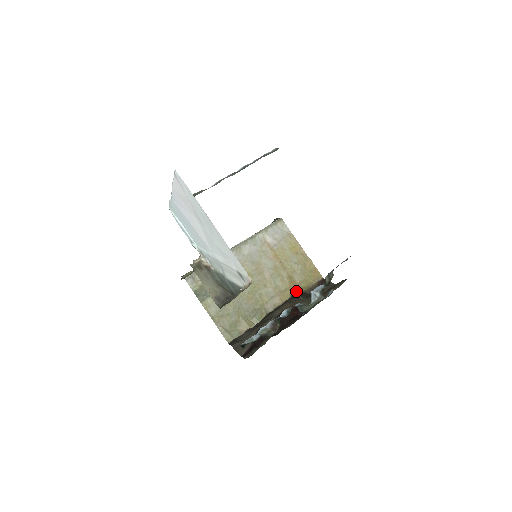
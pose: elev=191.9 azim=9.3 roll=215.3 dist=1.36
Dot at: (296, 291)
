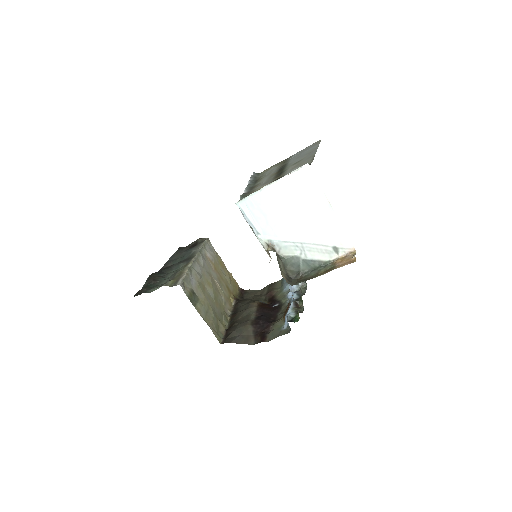
Dot at: (235, 298)
